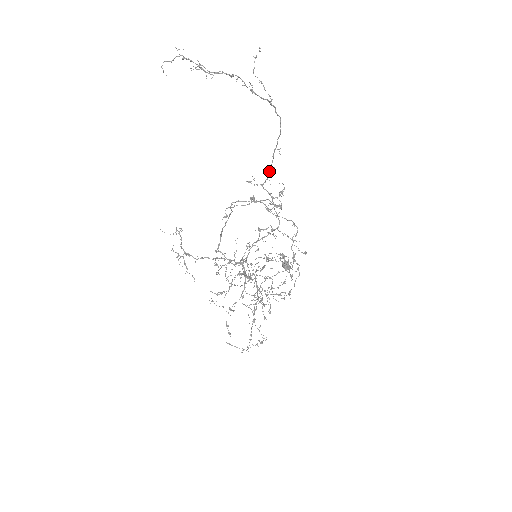
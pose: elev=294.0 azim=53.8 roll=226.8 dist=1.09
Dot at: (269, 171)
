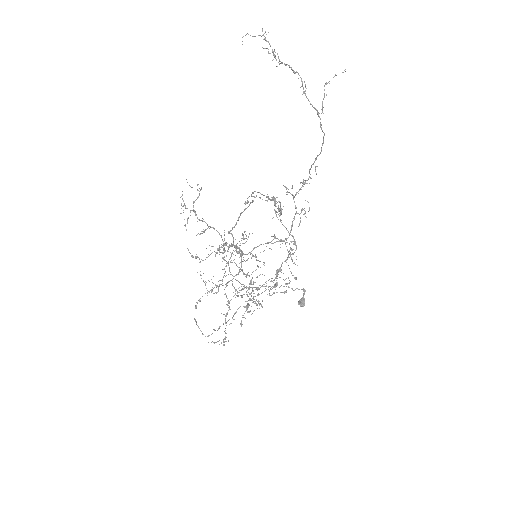
Dot at: occluded
